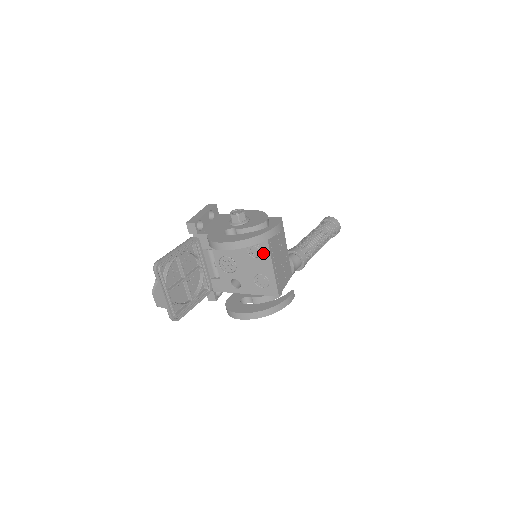
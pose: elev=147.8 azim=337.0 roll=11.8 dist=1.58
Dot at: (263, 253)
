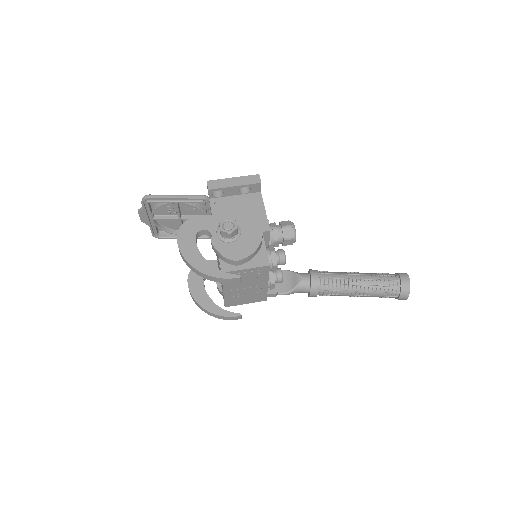
Dot at: occluded
